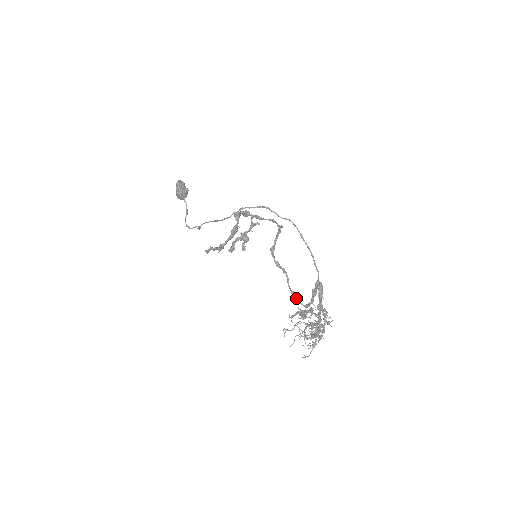
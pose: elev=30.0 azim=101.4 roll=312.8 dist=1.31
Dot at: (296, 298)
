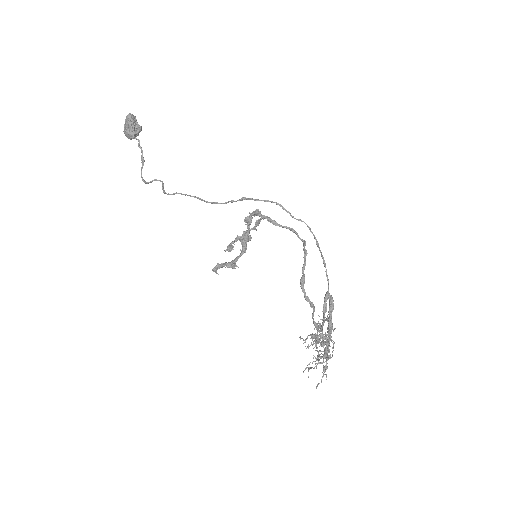
Dot at: (317, 328)
